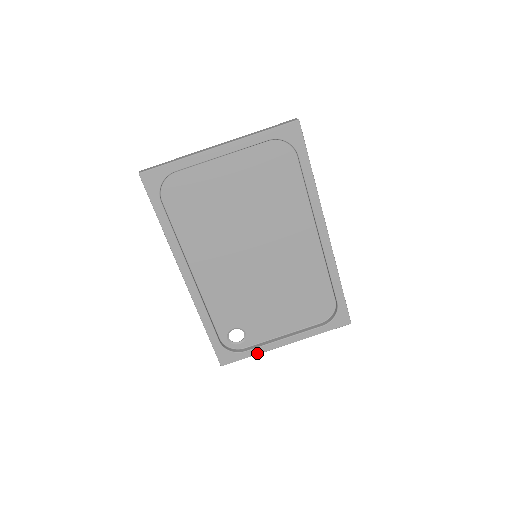
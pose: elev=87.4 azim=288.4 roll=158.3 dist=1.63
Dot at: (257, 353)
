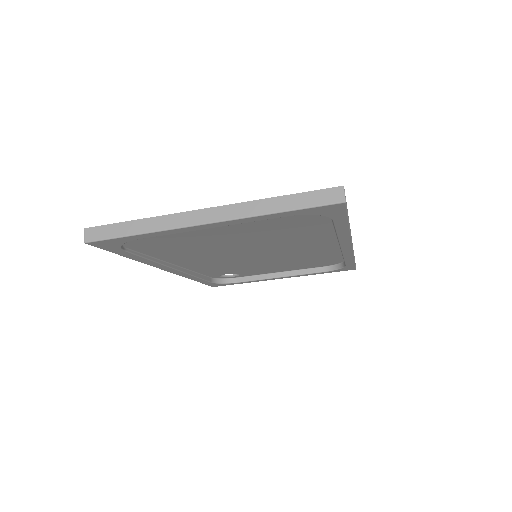
Dot at: occluded
